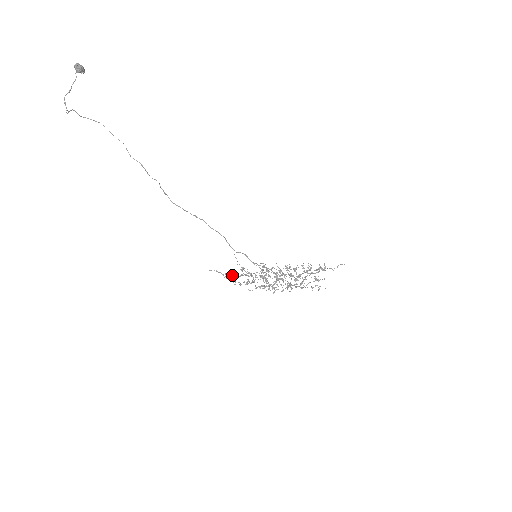
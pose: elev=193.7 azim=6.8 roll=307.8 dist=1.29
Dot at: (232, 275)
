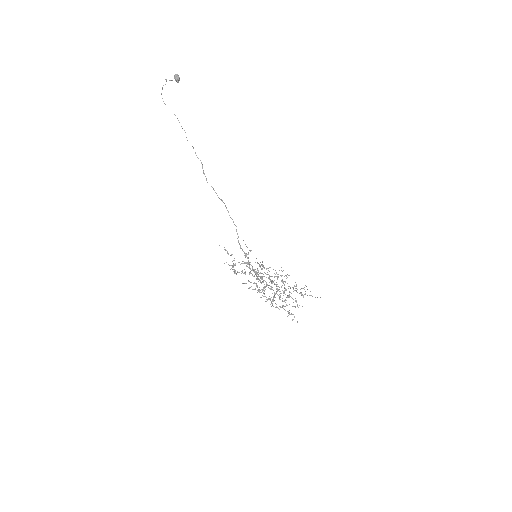
Dot at: occluded
